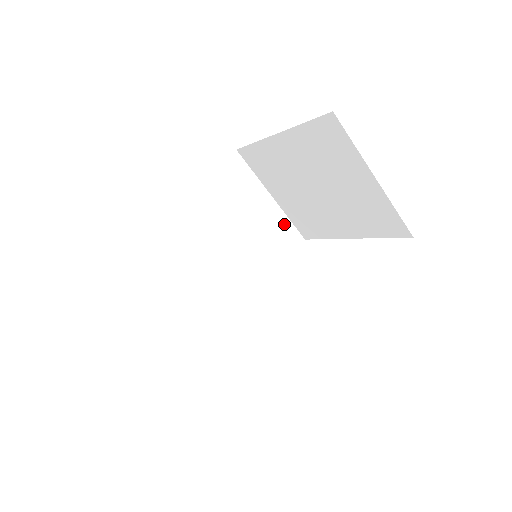
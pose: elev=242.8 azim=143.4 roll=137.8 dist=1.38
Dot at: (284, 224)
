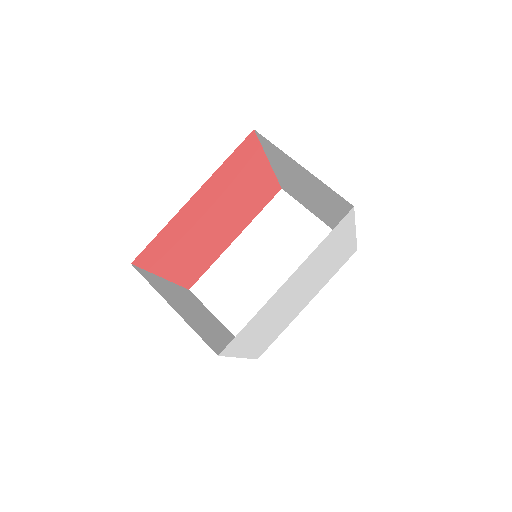
Dot at: occluded
